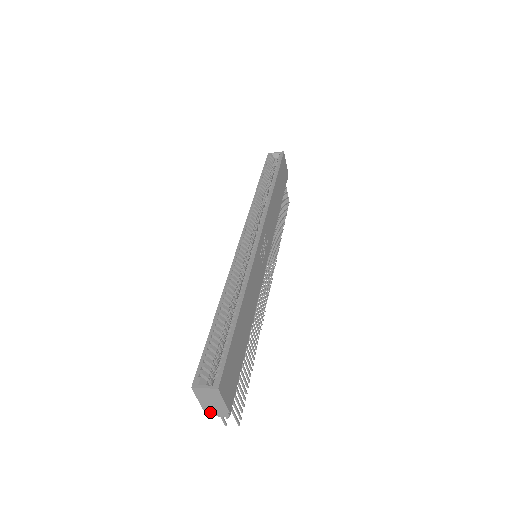
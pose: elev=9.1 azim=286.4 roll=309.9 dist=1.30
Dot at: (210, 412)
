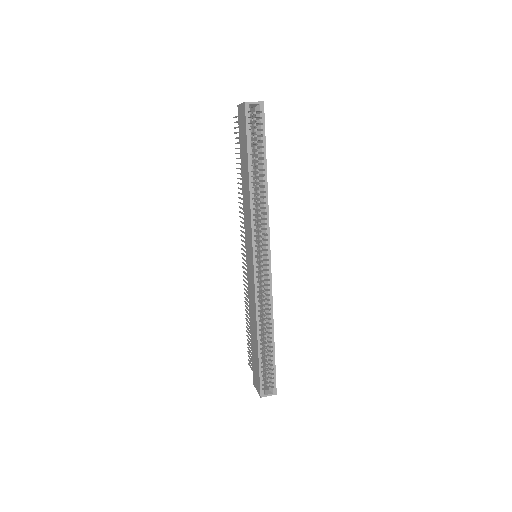
Dot at: occluded
